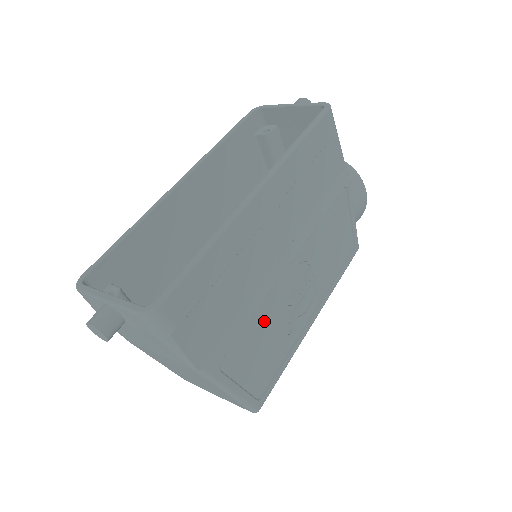
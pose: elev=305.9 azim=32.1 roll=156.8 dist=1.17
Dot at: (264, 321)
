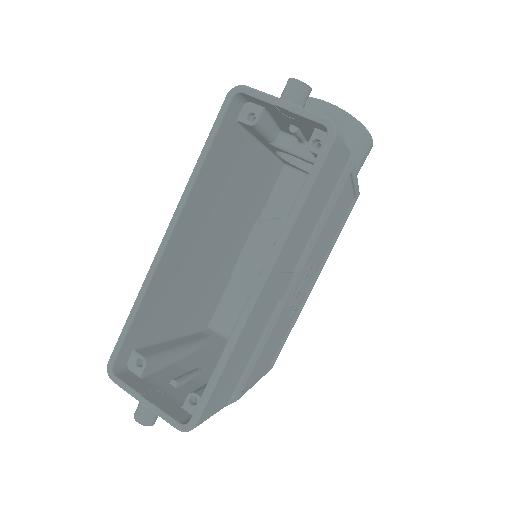
Dot at: (272, 335)
